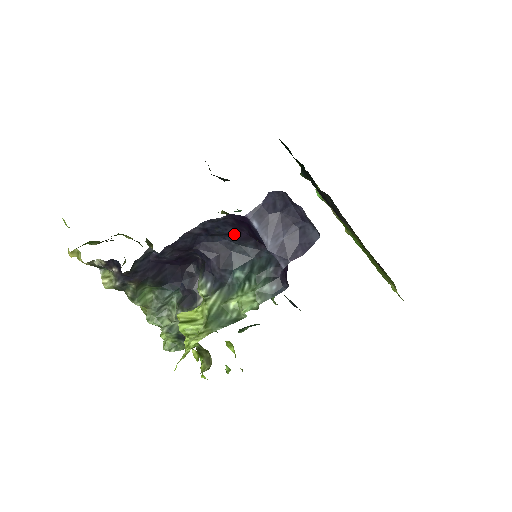
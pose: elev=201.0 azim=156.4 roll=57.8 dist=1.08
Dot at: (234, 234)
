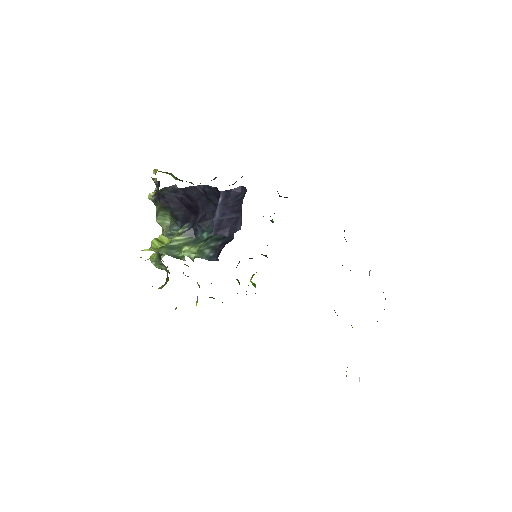
Dot at: occluded
